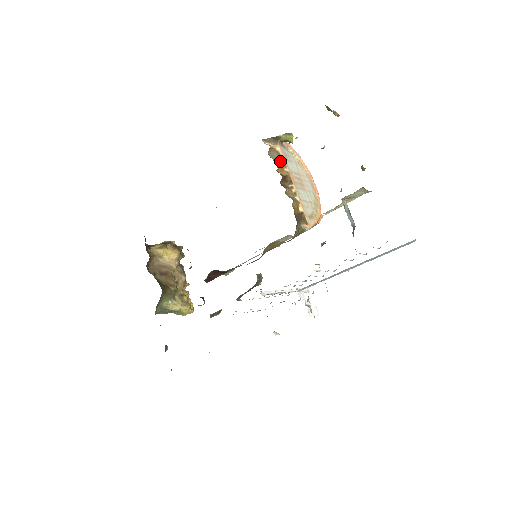
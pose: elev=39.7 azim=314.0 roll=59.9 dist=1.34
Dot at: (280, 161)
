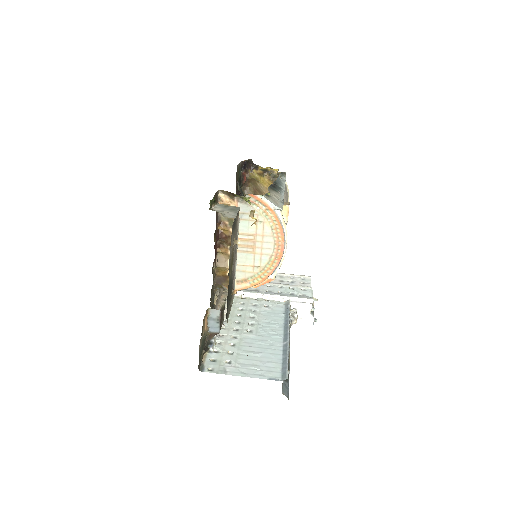
Dot at: (229, 219)
